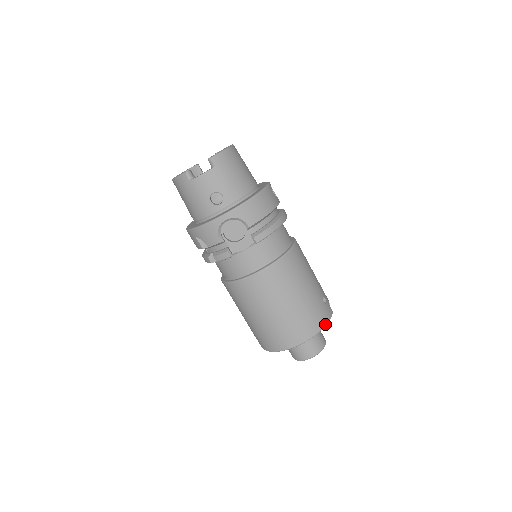
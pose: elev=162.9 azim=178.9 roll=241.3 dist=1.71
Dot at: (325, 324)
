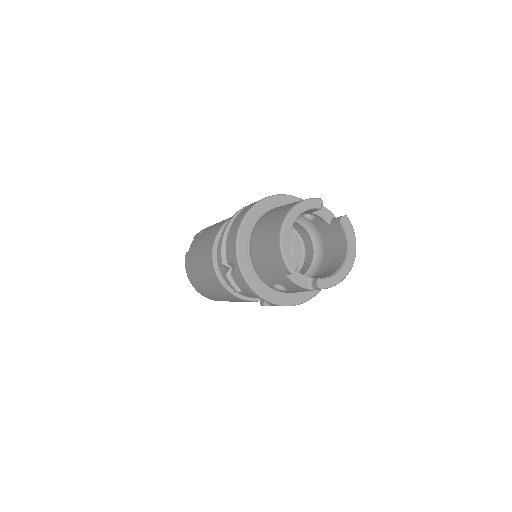
Dot at: occluded
